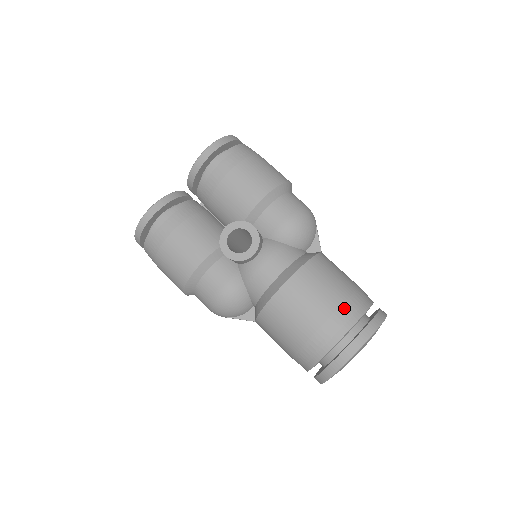
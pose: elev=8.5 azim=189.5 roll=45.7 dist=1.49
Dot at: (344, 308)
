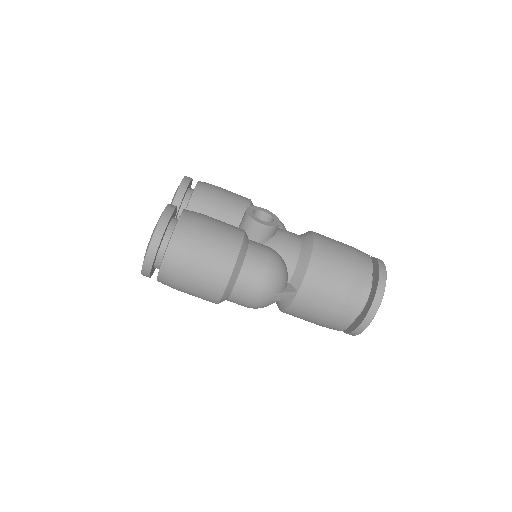
Dot at: occluded
